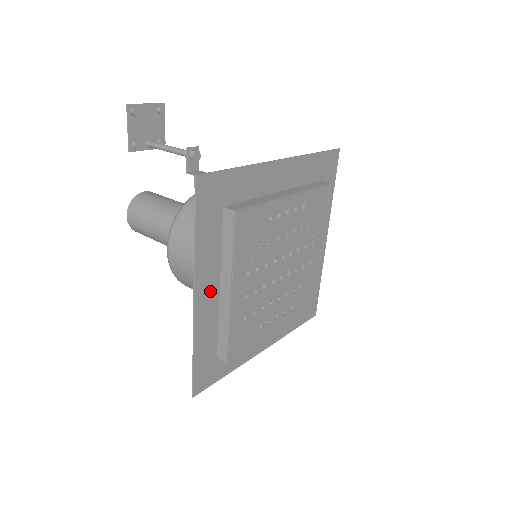
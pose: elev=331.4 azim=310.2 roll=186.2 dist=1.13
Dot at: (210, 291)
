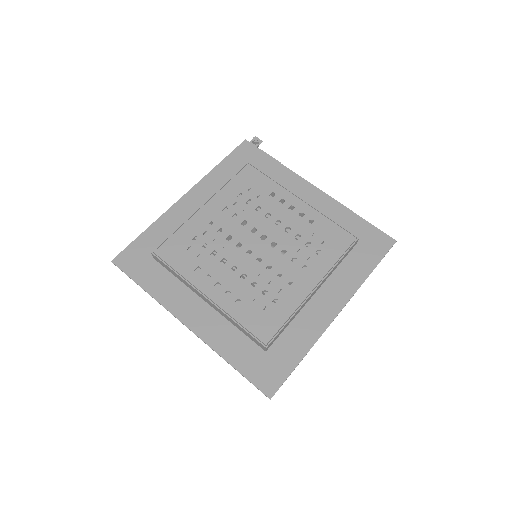
Dot at: (196, 205)
